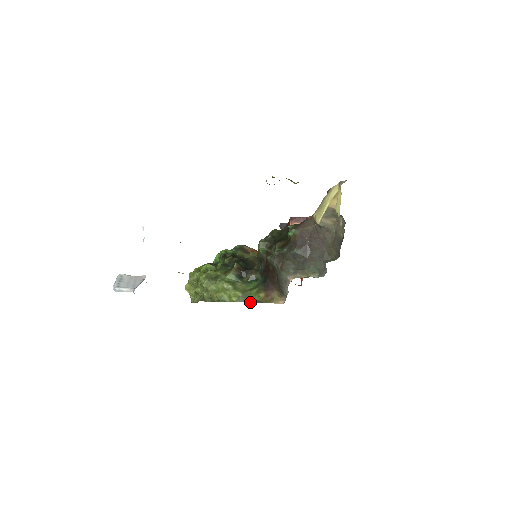
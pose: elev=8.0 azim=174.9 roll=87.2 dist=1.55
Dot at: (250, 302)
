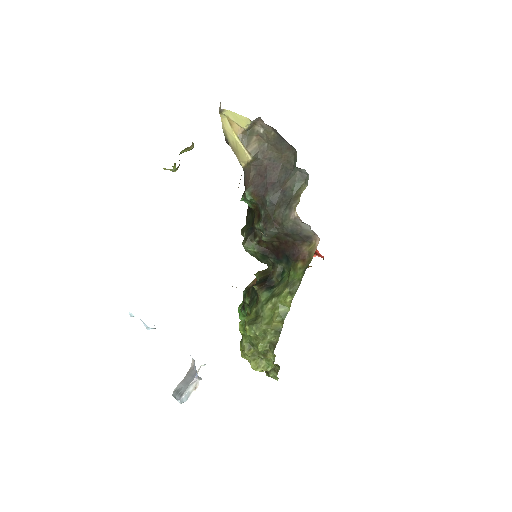
Dot at: occluded
